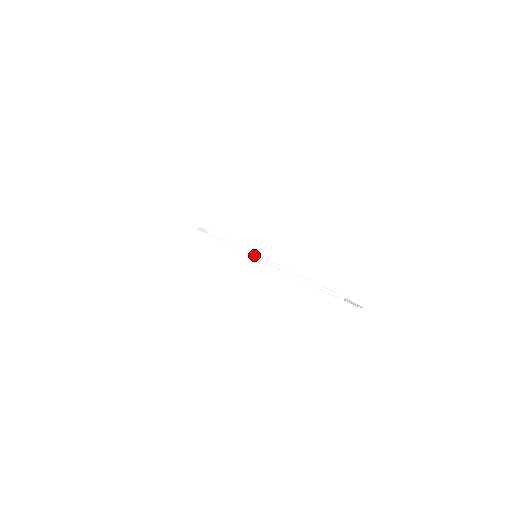
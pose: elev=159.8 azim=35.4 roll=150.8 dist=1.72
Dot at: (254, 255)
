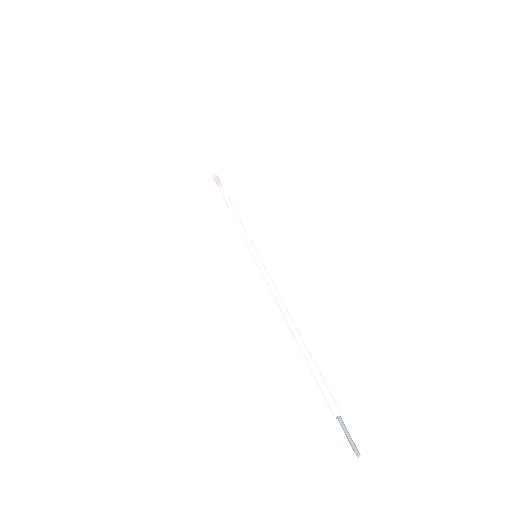
Dot at: occluded
